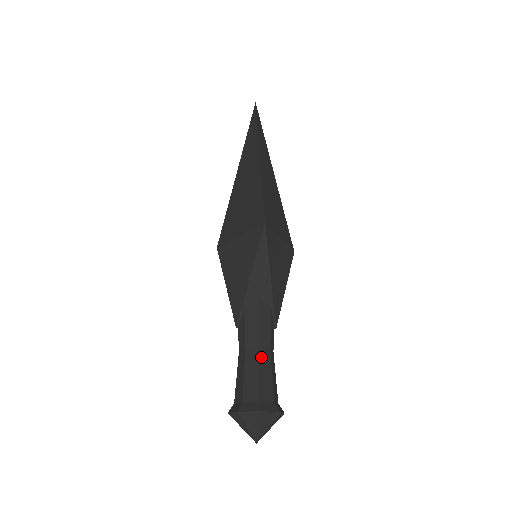
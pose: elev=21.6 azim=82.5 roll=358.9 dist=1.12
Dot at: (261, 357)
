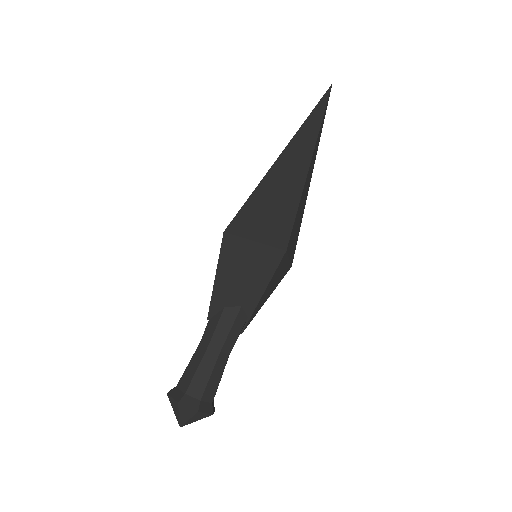
Dot at: (219, 361)
